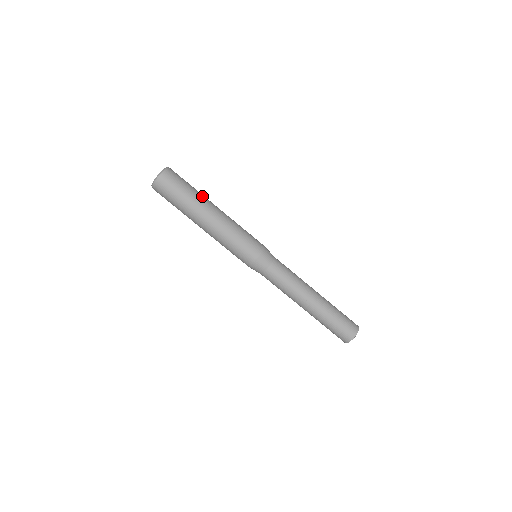
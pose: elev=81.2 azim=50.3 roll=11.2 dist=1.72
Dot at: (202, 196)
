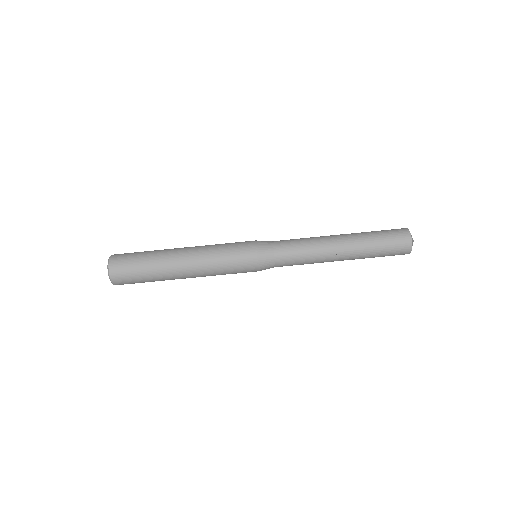
Dot at: (160, 259)
